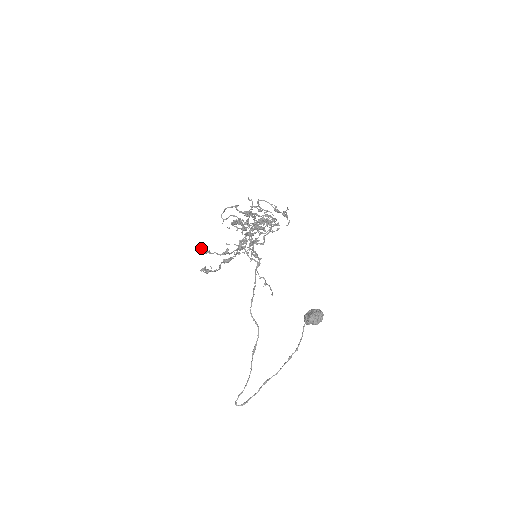
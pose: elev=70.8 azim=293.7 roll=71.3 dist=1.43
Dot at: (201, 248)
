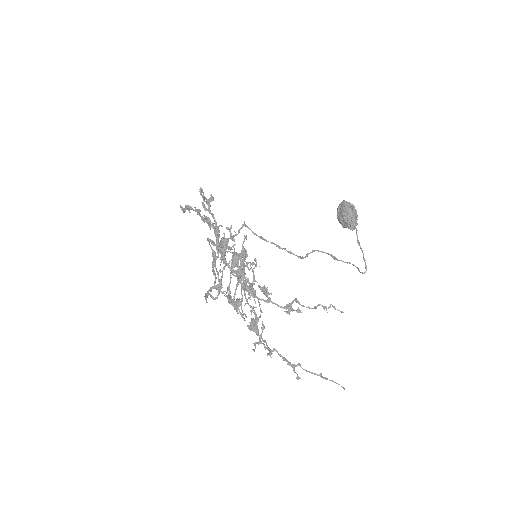
Dot at: occluded
